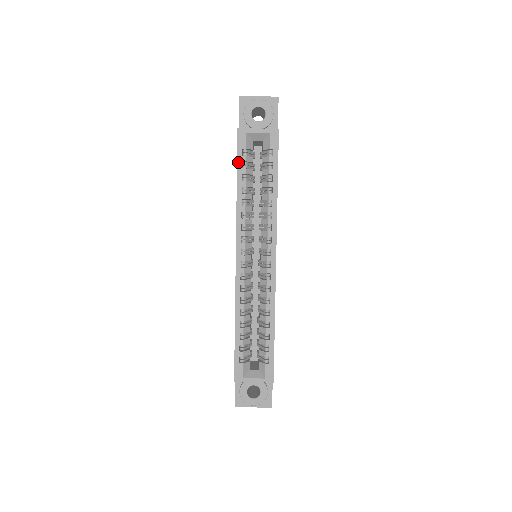
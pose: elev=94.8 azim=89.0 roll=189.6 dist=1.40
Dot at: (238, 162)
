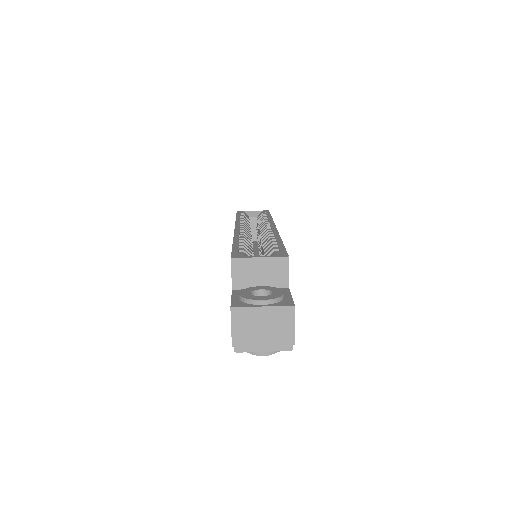
Dot at: occluded
